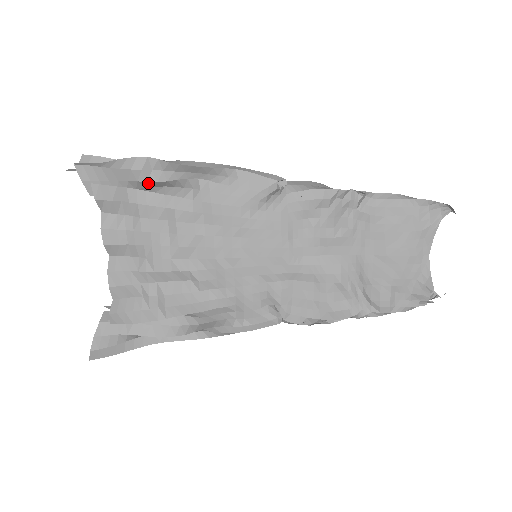
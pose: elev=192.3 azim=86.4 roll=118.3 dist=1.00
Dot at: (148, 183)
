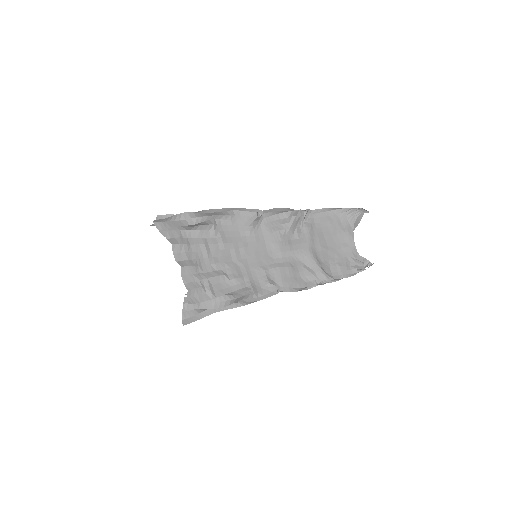
Dot at: (191, 225)
